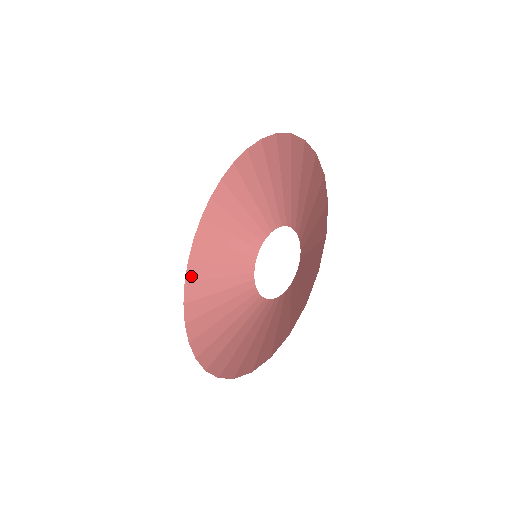
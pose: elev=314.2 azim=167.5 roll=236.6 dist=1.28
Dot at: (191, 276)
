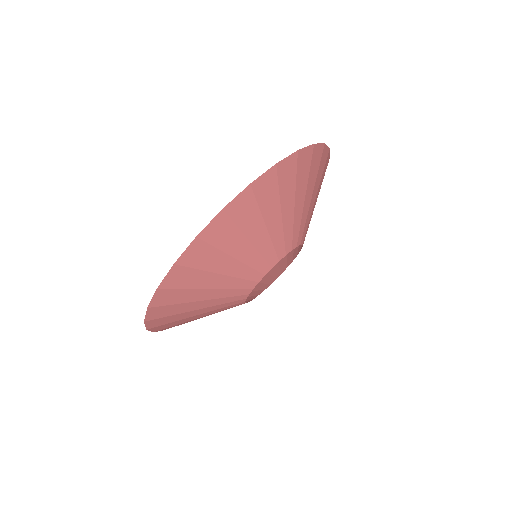
Dot at: occluded
